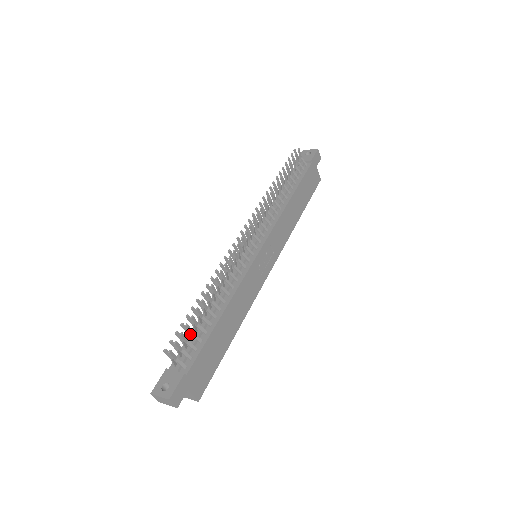
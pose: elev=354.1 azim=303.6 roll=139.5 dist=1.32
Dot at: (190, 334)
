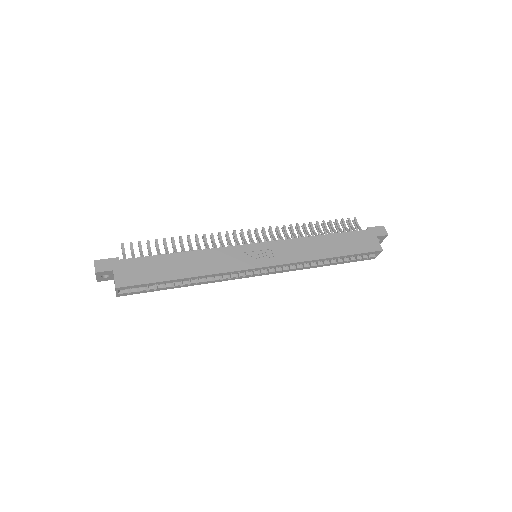
Dot at: occluded
